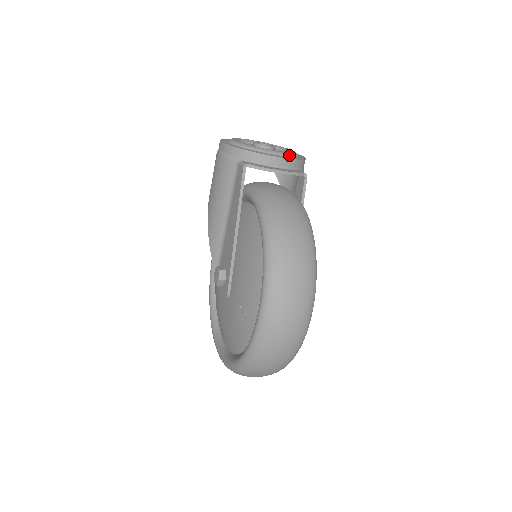
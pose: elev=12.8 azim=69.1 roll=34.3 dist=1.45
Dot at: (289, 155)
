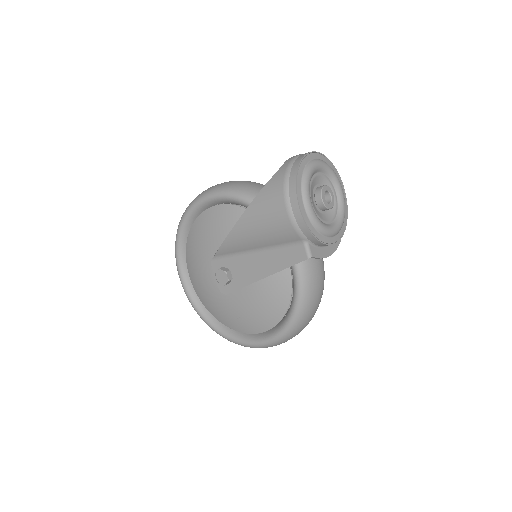
Dot at: (342, 227)
